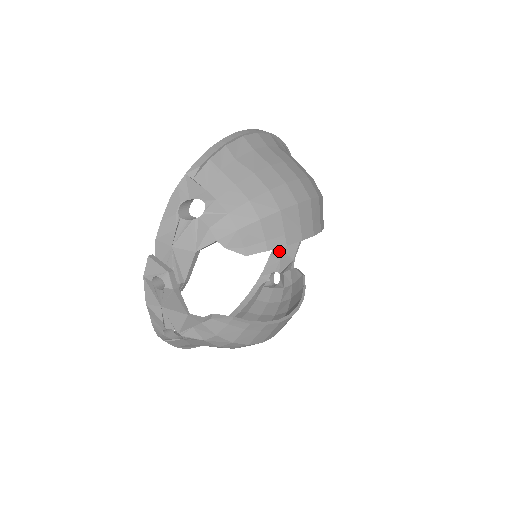
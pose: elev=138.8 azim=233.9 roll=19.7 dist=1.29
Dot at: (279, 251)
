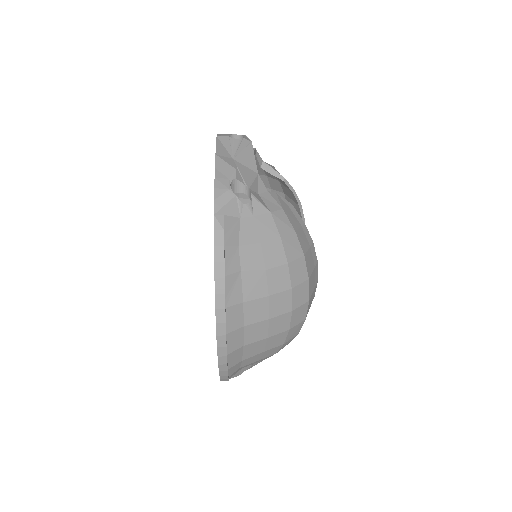
Dot at: occluded
